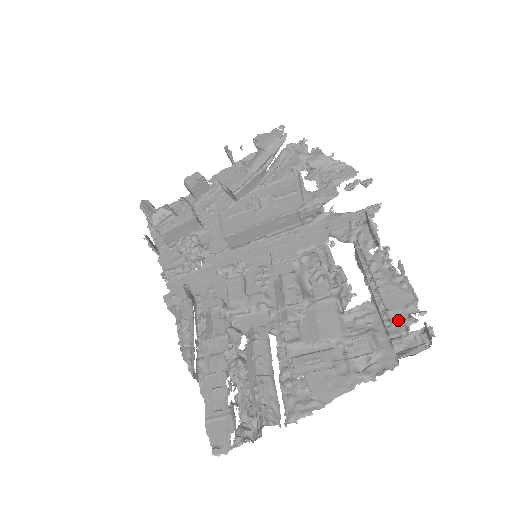
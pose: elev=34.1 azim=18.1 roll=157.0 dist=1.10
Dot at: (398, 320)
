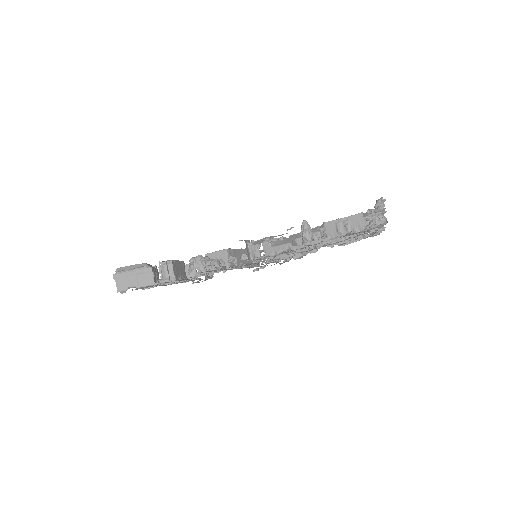
Dot at: occluded
